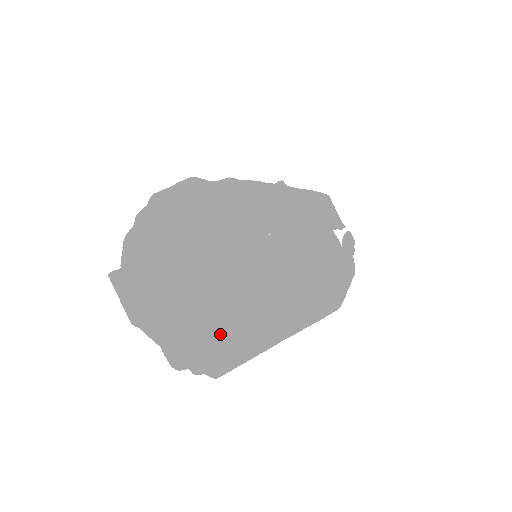
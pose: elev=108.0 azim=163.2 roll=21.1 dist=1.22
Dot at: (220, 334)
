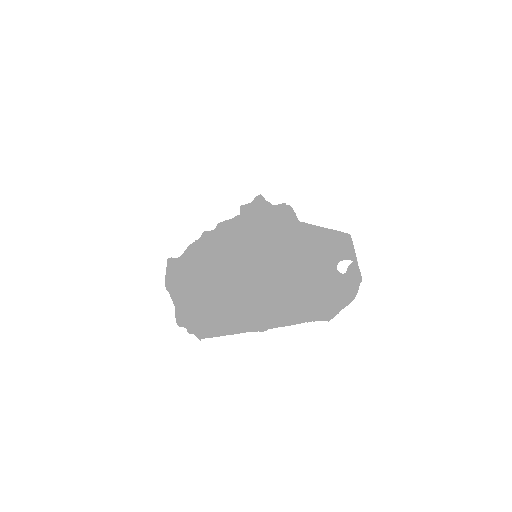
Dot at: (216, 310)
